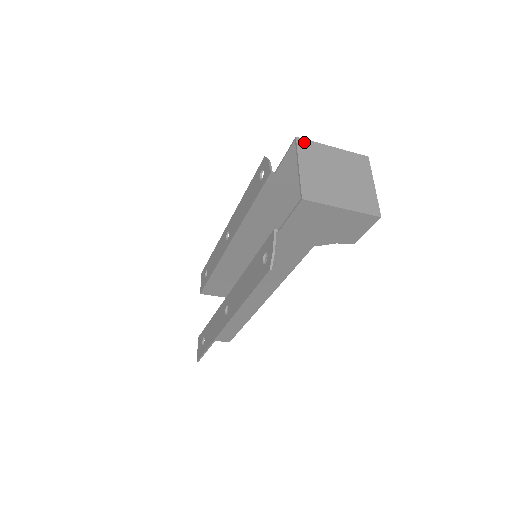
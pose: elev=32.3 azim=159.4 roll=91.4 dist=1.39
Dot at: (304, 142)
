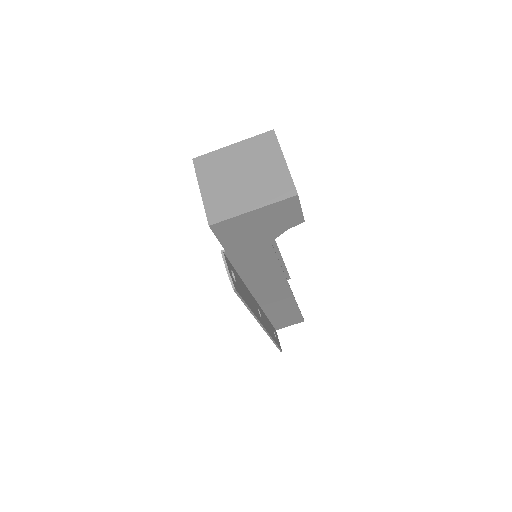
Dot at: (201, 159)
